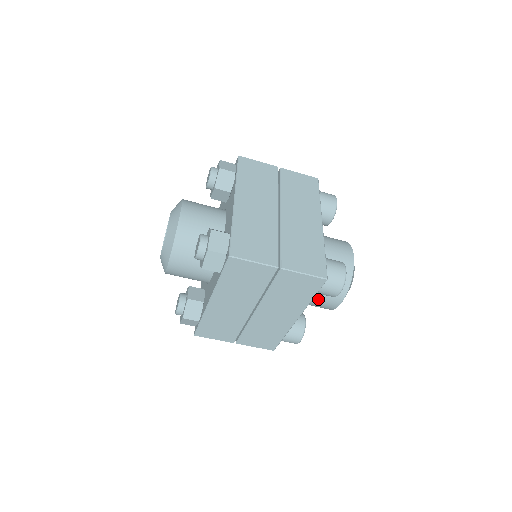
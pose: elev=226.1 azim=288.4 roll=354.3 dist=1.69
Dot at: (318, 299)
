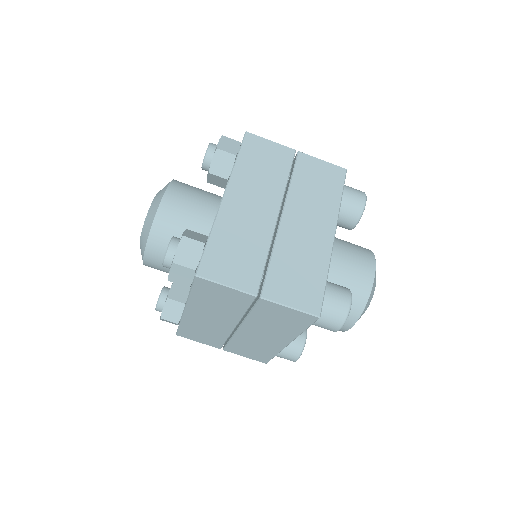
Dot at: occluded
